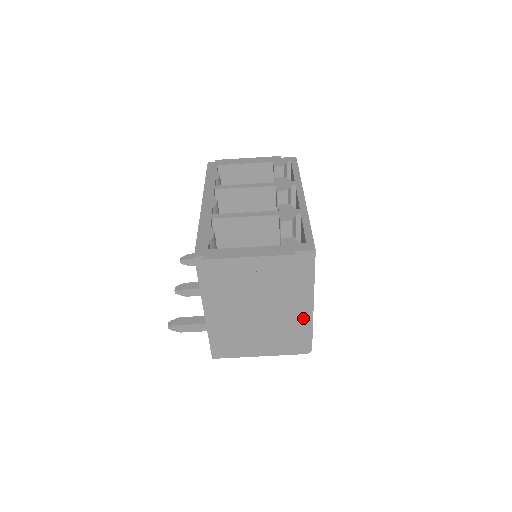
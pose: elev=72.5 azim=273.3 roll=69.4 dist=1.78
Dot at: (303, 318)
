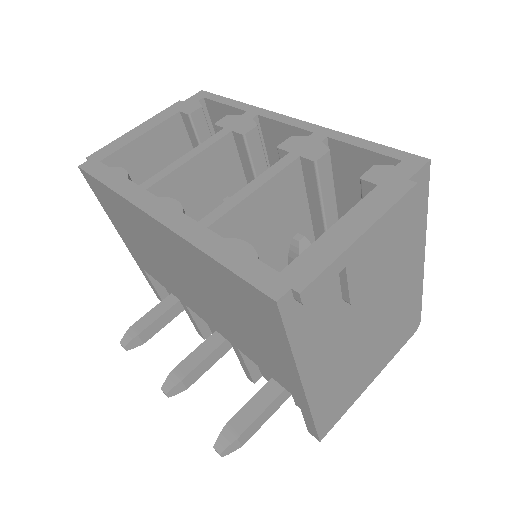
Dot at: (414, 285)
